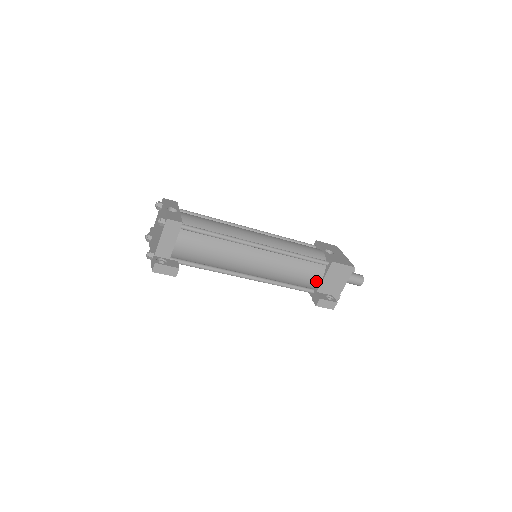
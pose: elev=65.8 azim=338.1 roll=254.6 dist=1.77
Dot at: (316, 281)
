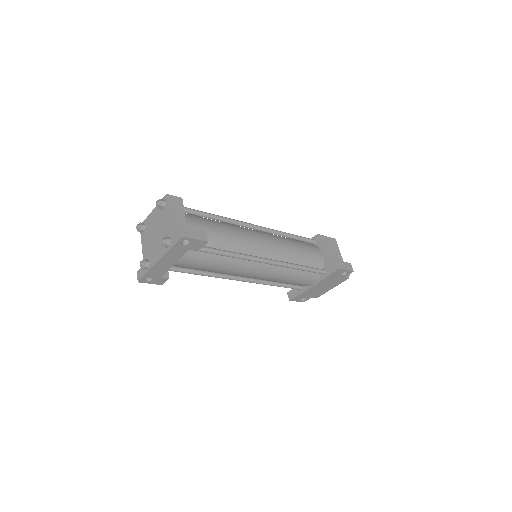
Dot at: (319, 257)
